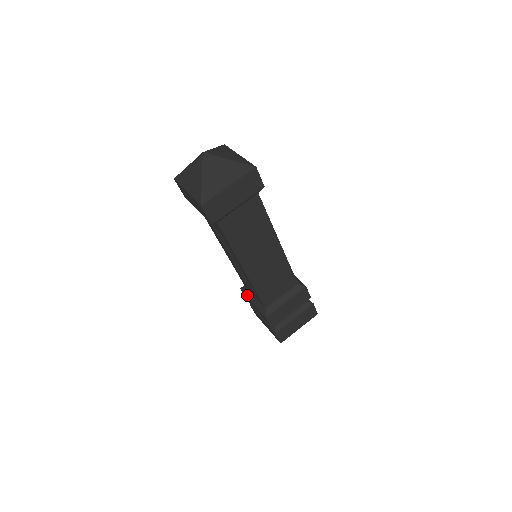
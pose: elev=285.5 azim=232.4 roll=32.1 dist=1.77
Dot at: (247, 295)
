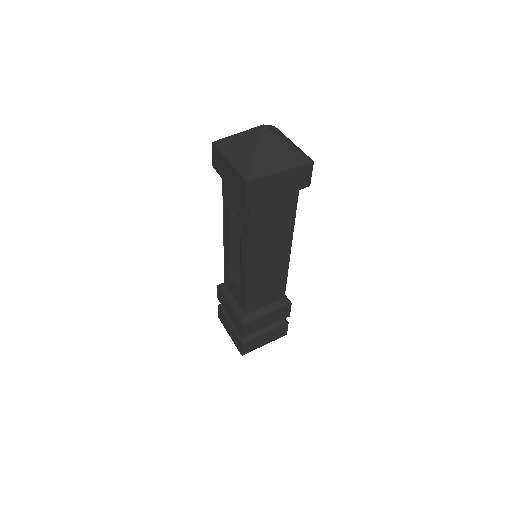
Dot at: (225, 294)
